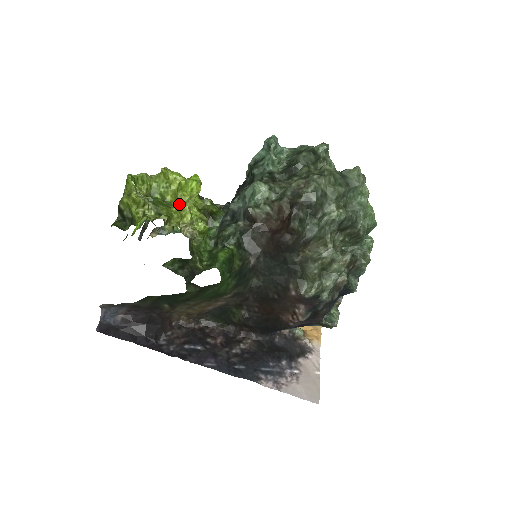
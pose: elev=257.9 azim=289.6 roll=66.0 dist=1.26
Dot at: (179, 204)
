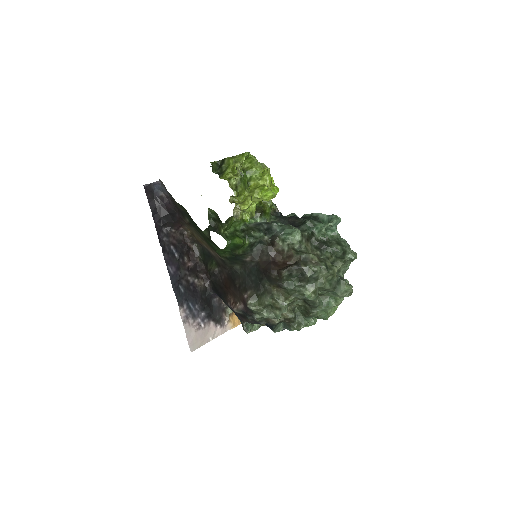
Dot at: (251, 194)
